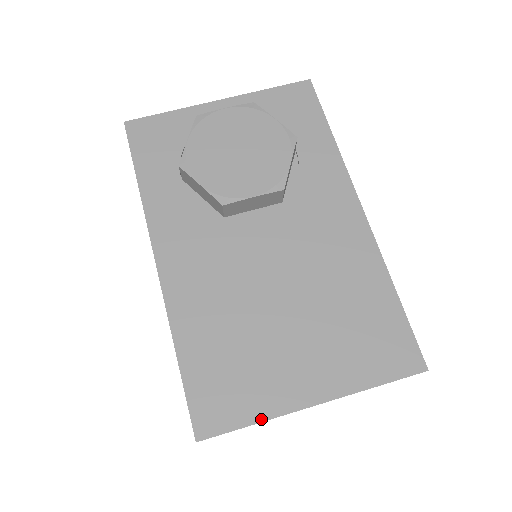
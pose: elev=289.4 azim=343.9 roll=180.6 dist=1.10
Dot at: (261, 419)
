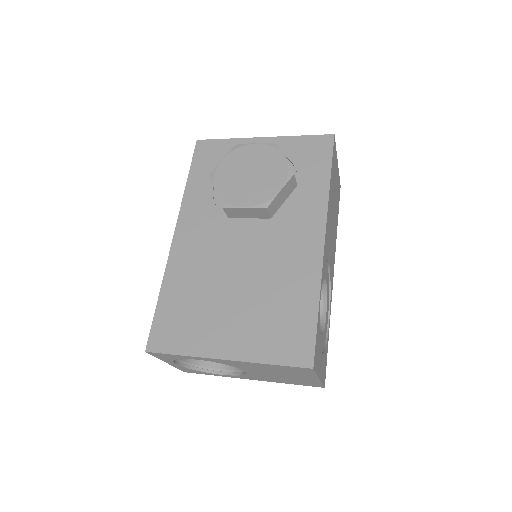
Dot at: (188, 354)
